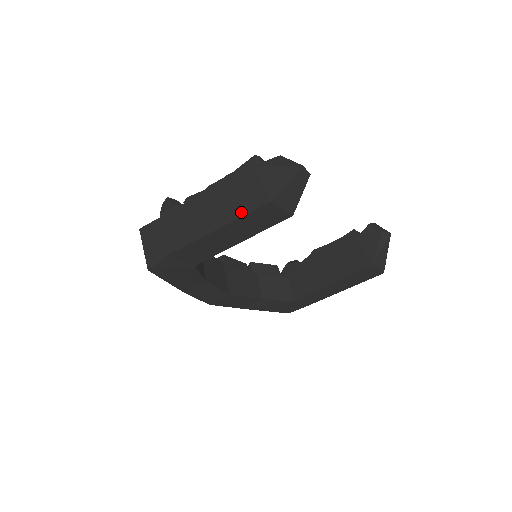
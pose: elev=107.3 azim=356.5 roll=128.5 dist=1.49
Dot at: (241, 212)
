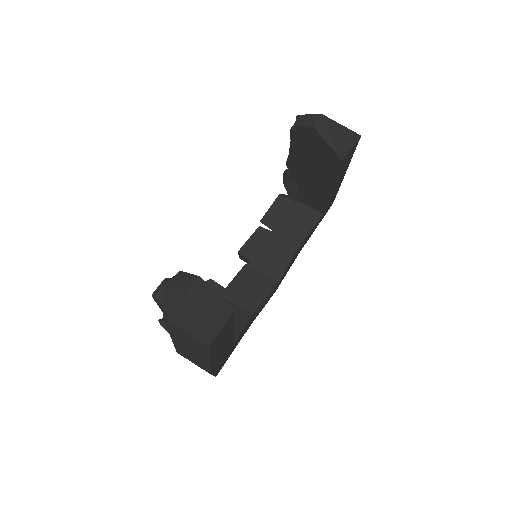
Dot at: (204, 353)
